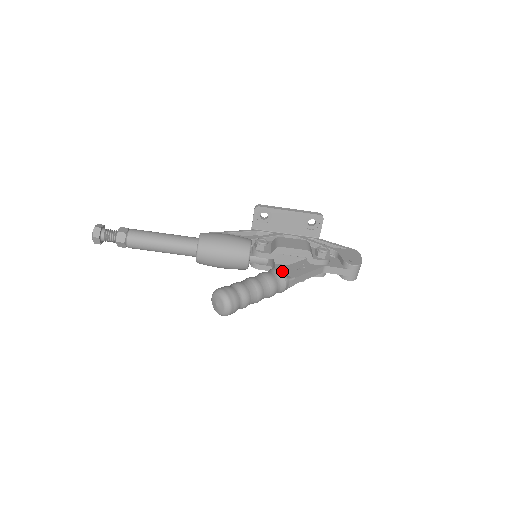
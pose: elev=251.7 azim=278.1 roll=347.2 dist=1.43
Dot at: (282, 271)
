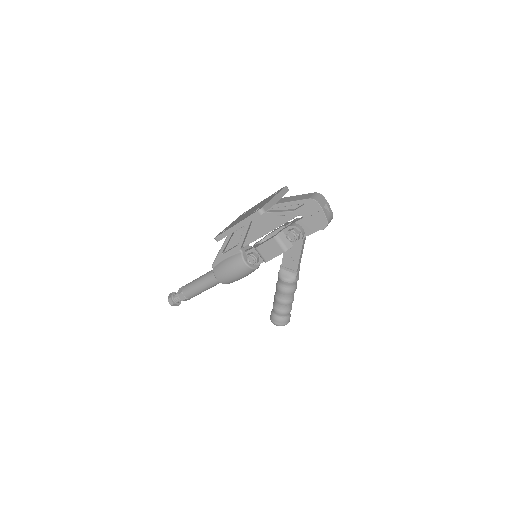
Dot at: (287, 281)
